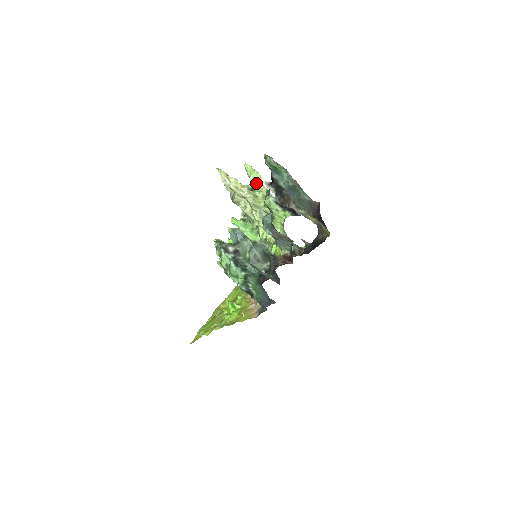
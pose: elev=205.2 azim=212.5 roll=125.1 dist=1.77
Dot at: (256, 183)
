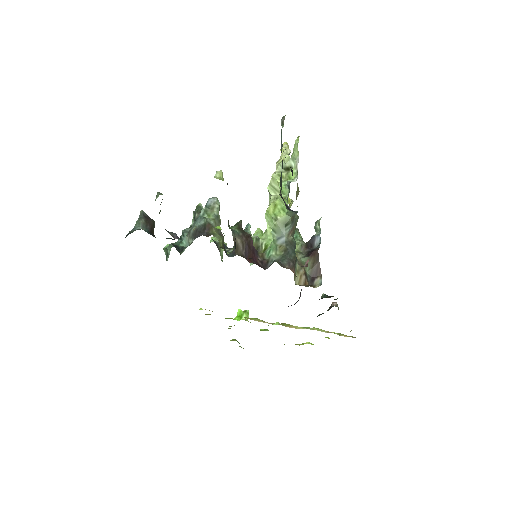
Dot at: occluded
